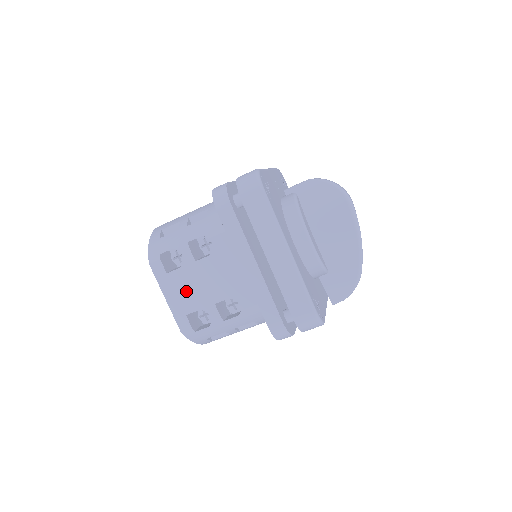
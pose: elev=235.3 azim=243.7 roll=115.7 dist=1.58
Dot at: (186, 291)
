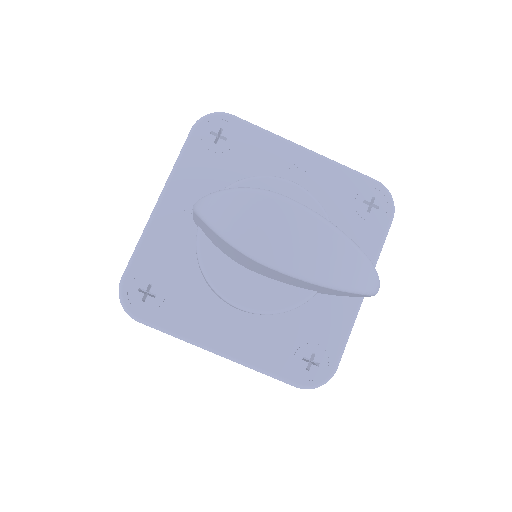
Dot at: occluded
